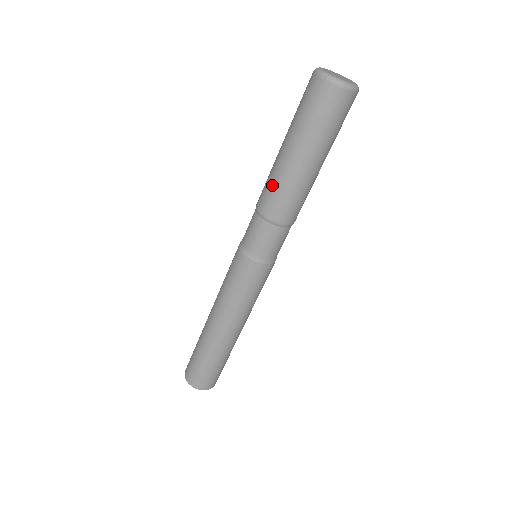
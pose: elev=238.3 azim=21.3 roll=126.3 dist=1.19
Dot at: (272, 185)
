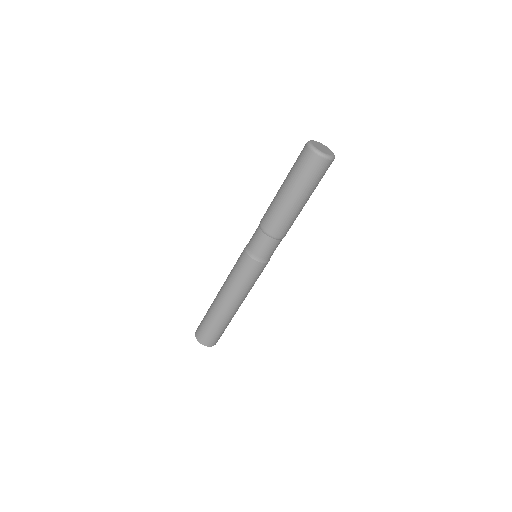
Dot at: (270, 205)
